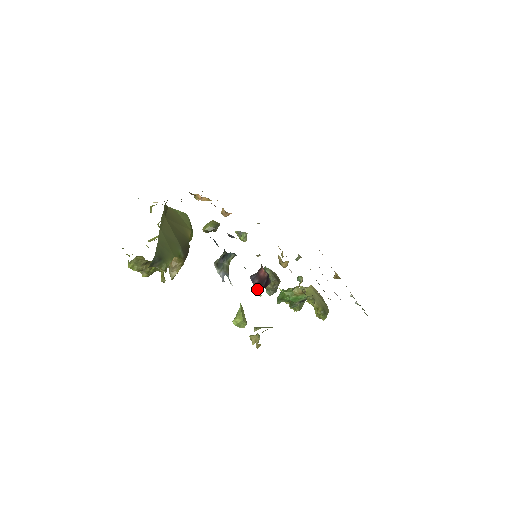
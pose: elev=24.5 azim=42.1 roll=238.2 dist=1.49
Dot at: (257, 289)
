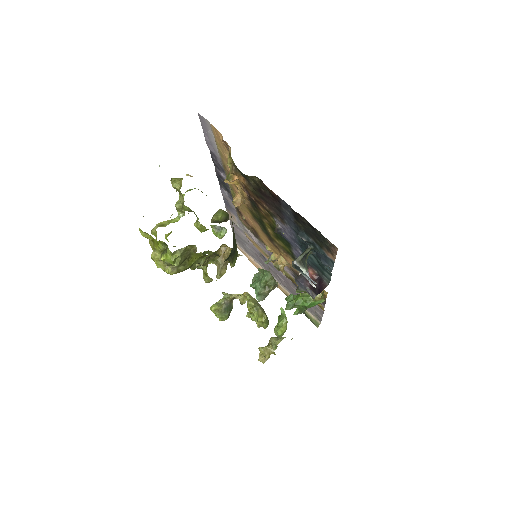
Dot at: (314, 293)
